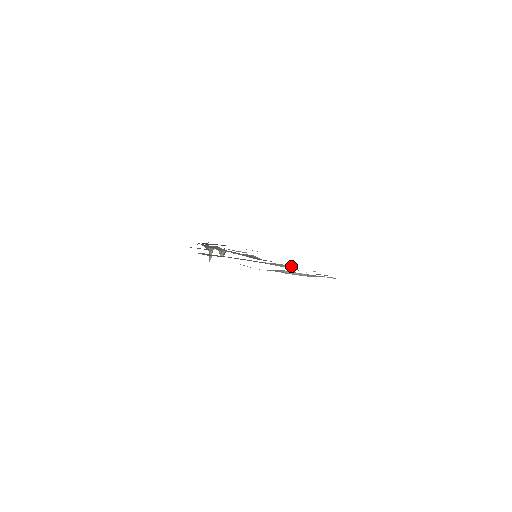
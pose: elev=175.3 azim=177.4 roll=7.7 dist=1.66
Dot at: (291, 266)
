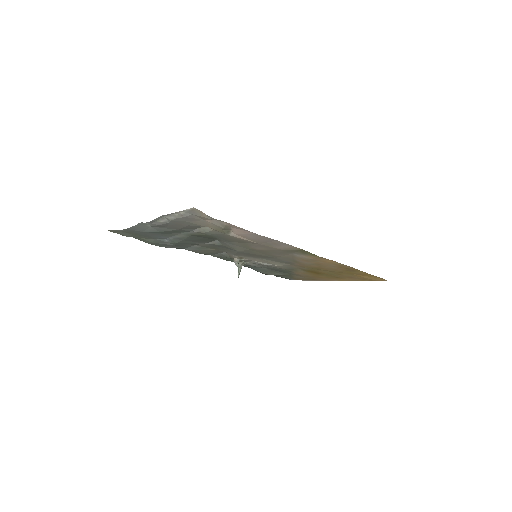
Dot at: (208, 227)
